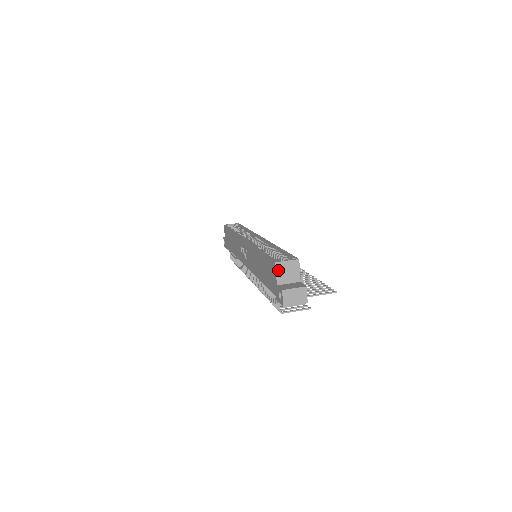
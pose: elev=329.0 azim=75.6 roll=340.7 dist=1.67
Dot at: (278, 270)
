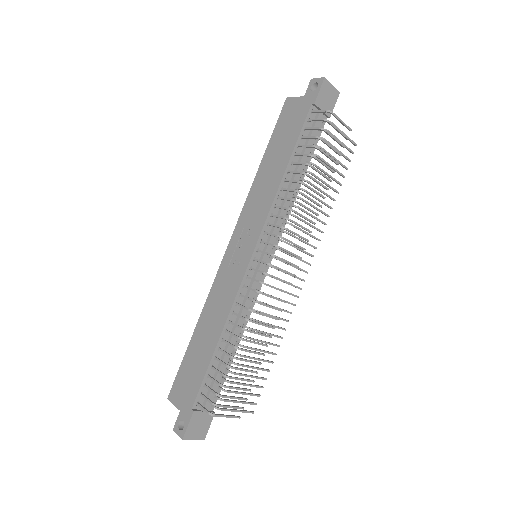
Dot at: (294, 99)
